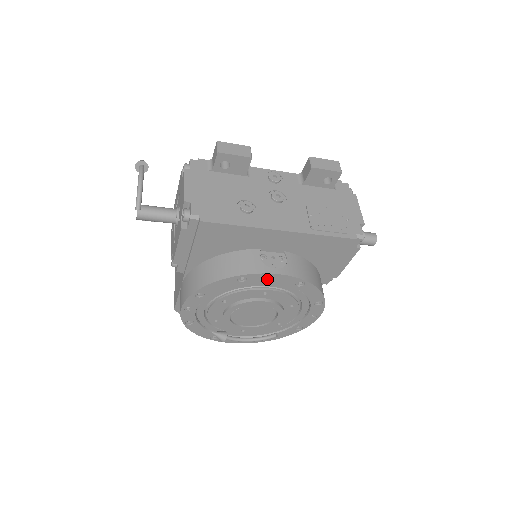
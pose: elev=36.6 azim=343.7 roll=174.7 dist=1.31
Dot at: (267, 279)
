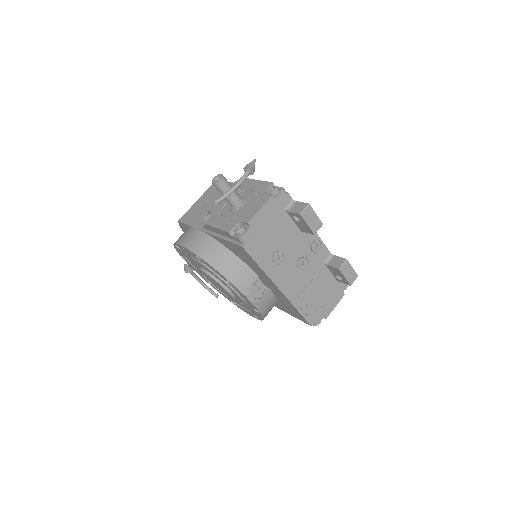
Dot at: (243, 295)
